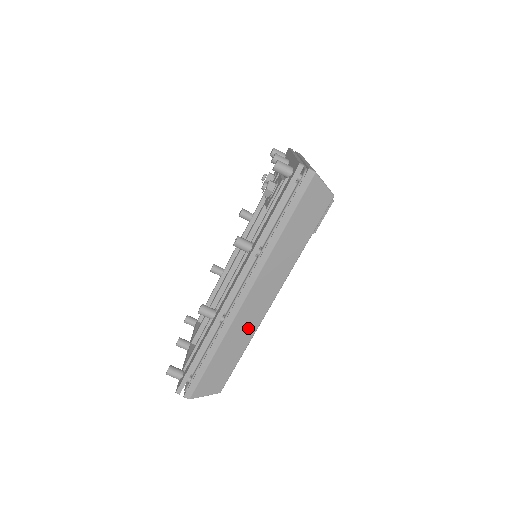
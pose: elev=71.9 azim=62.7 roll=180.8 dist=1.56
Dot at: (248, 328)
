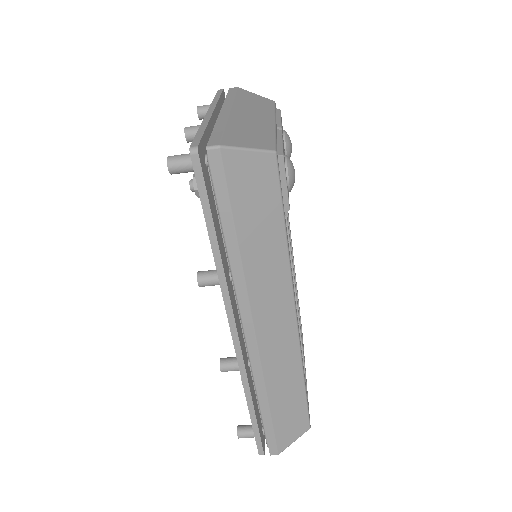
Dot at: (288, 360)
